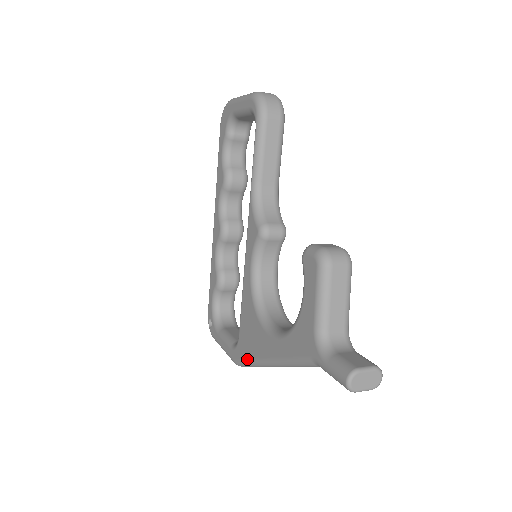
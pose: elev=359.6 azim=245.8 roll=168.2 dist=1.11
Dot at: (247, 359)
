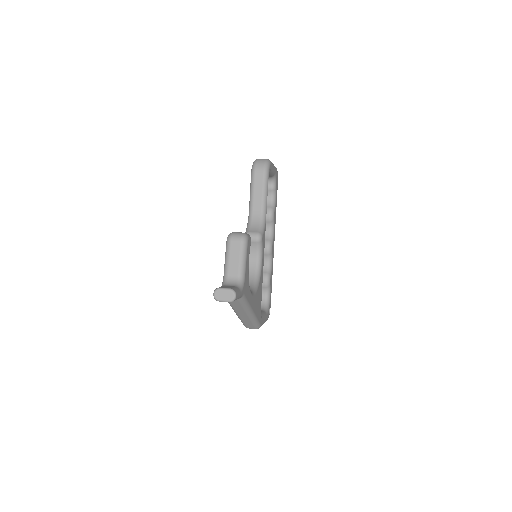
Dot at: occluded
